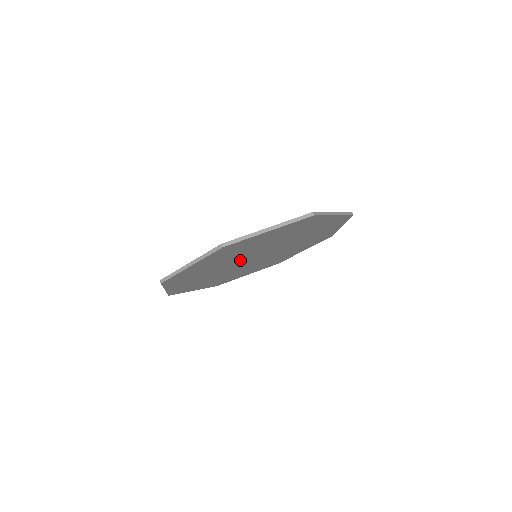
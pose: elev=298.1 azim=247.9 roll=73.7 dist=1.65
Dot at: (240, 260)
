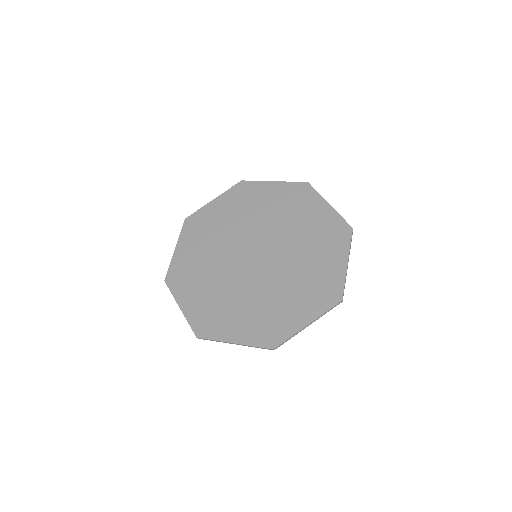
Dot at: (242, 242)
